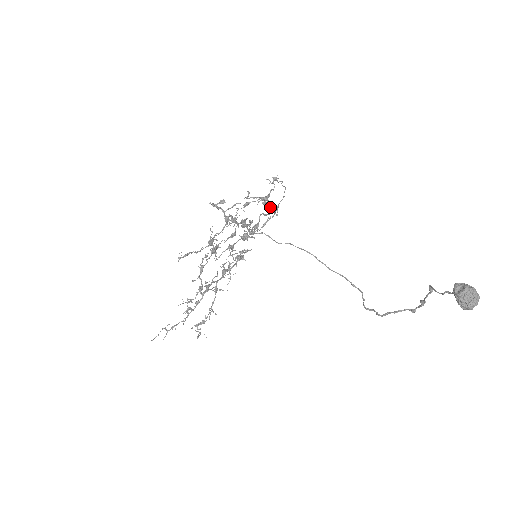
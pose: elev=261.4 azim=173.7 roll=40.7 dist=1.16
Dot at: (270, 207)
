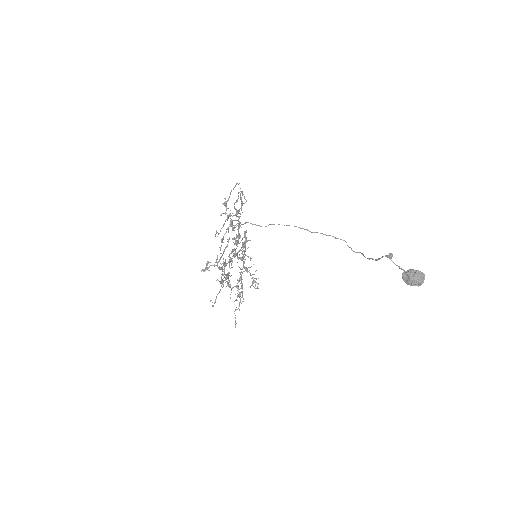
Dot at: (238, 213)
